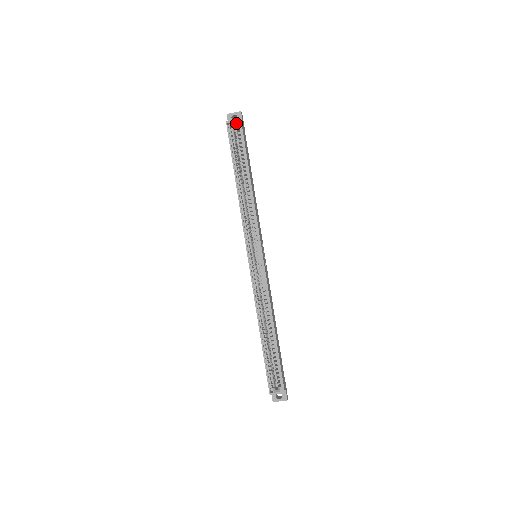
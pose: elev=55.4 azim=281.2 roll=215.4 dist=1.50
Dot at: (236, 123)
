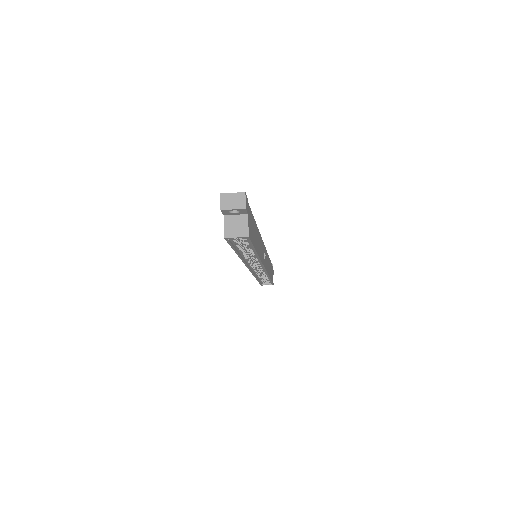
Dot at: occluded
